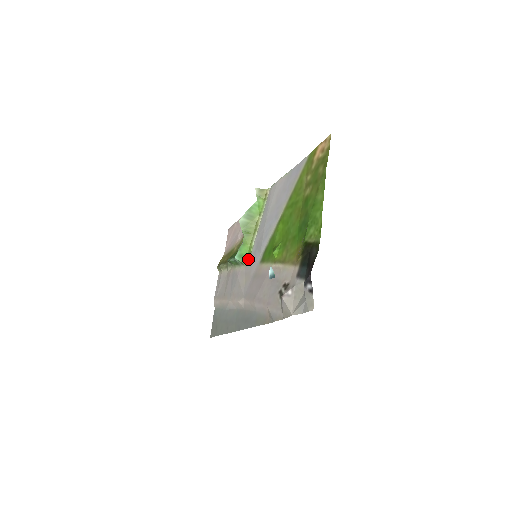
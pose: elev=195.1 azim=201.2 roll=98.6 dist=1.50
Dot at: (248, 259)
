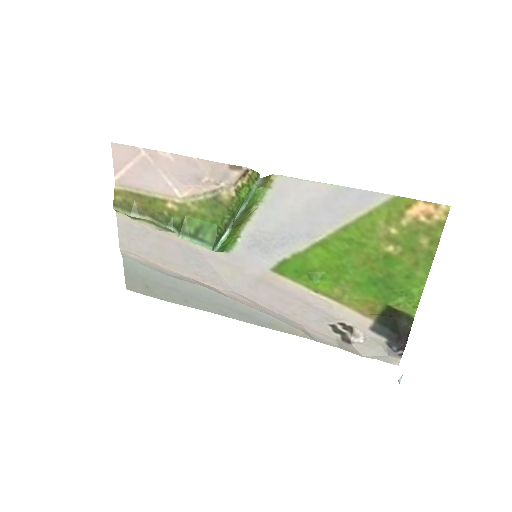
Dot at: (231, 248)
